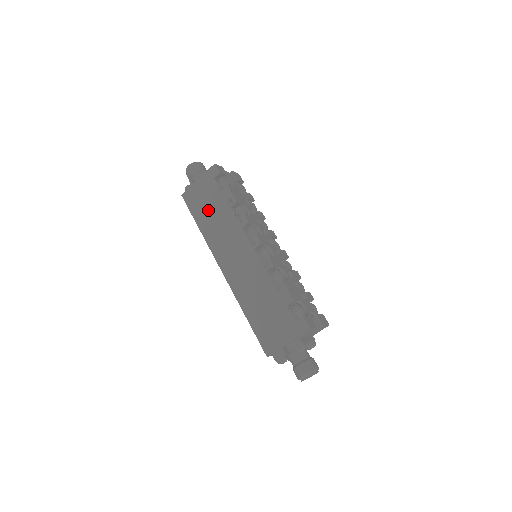
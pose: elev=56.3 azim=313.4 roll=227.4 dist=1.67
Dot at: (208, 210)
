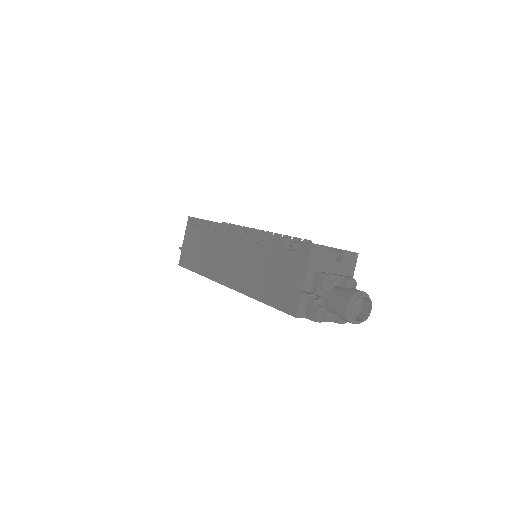
Dot at: (197, 252)
